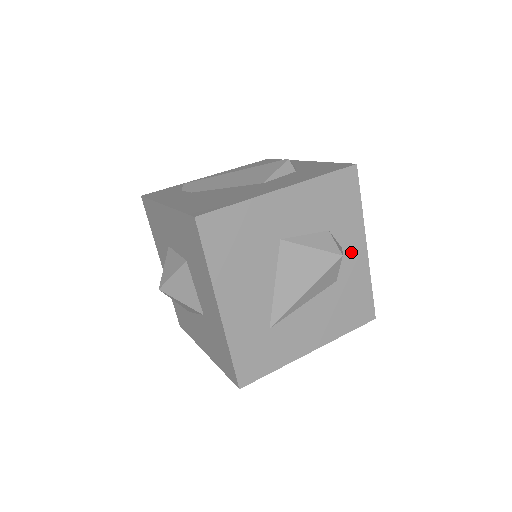
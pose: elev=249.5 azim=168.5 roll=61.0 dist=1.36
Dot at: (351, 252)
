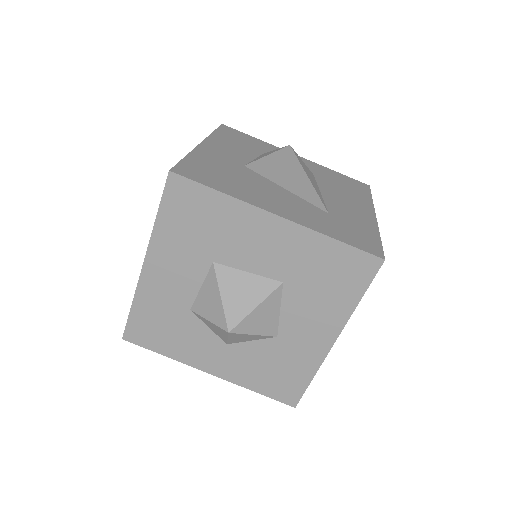
Dot at: occluded
